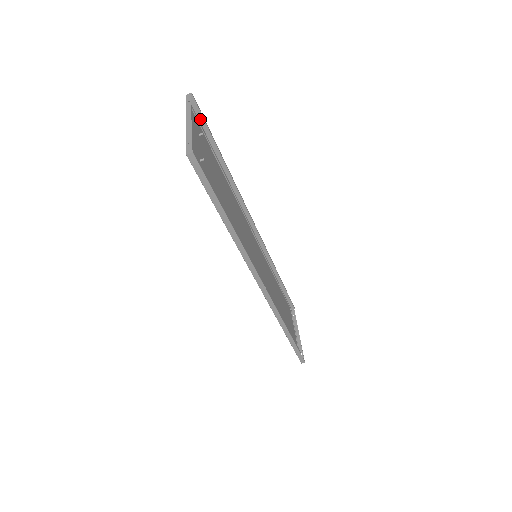
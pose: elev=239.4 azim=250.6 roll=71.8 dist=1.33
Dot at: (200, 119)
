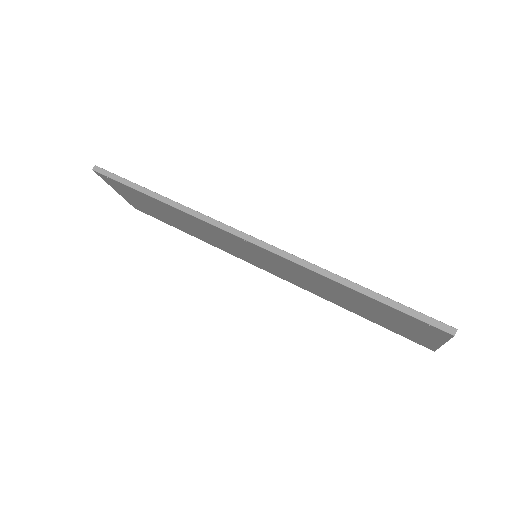
Dot at: (153, 216)
